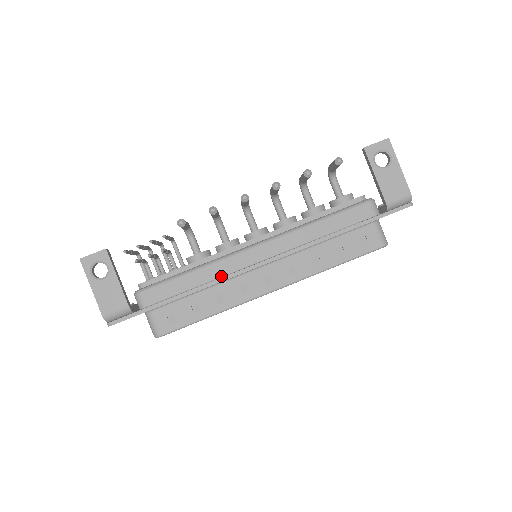
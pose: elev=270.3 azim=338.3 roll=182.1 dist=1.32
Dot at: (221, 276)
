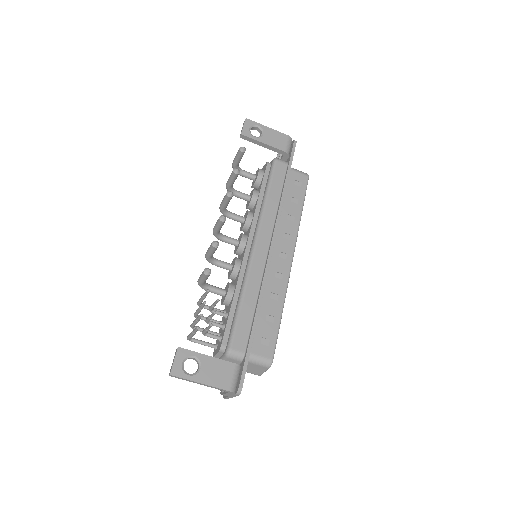
Dot at: (260, 282)
